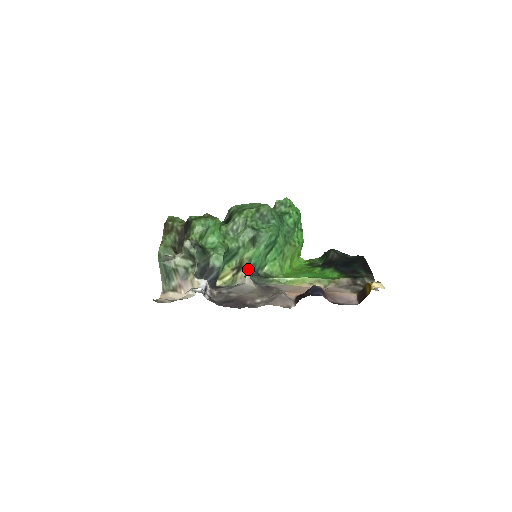
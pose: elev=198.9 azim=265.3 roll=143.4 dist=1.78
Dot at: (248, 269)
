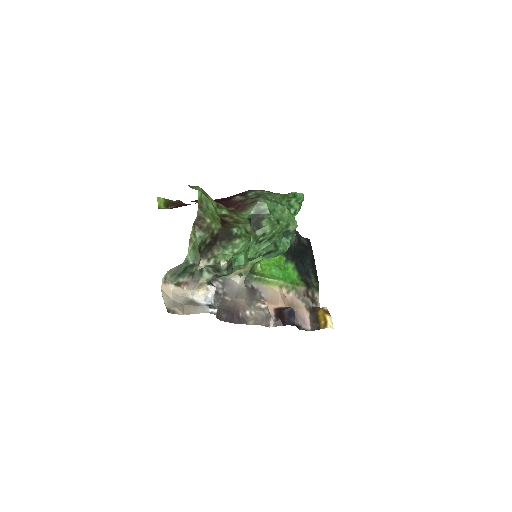
Dot at: occluded
